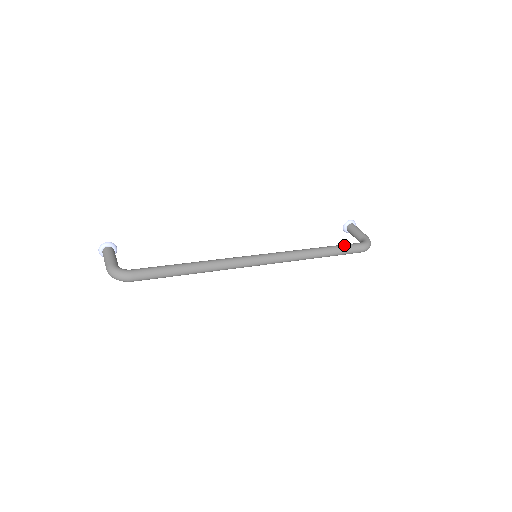
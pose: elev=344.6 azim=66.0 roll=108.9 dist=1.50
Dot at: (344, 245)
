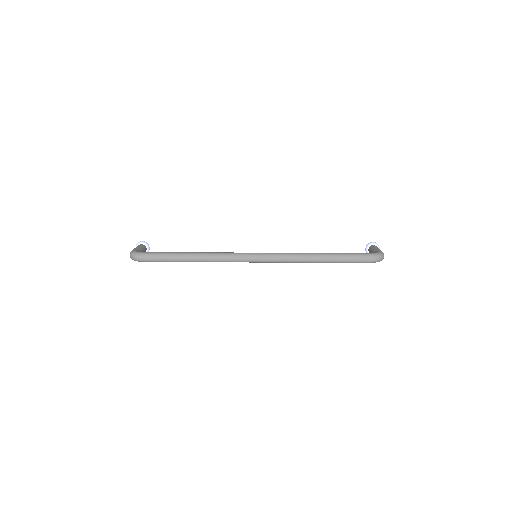
Dot at: (347, 253)
